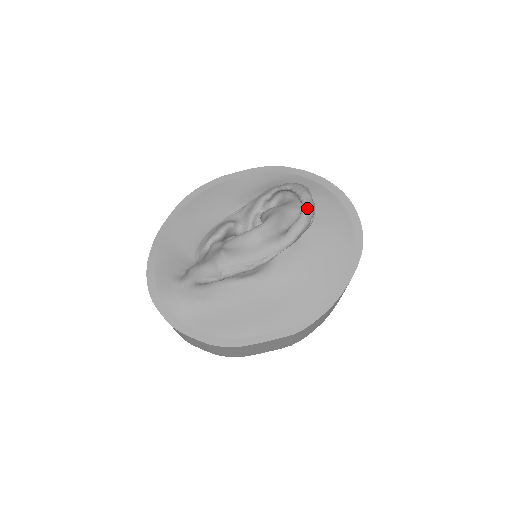
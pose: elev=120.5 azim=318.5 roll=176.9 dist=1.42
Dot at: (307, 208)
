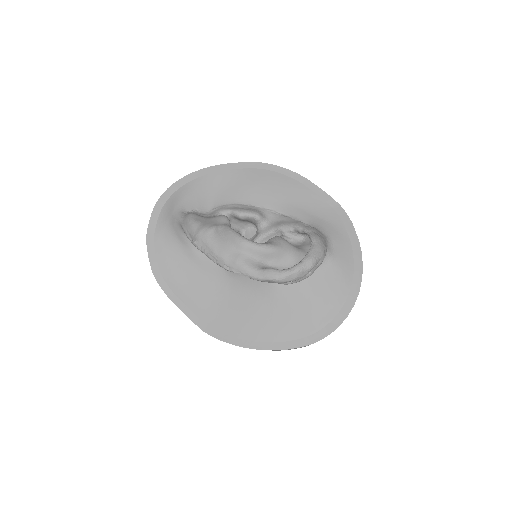
Dot at: (295, 271)
